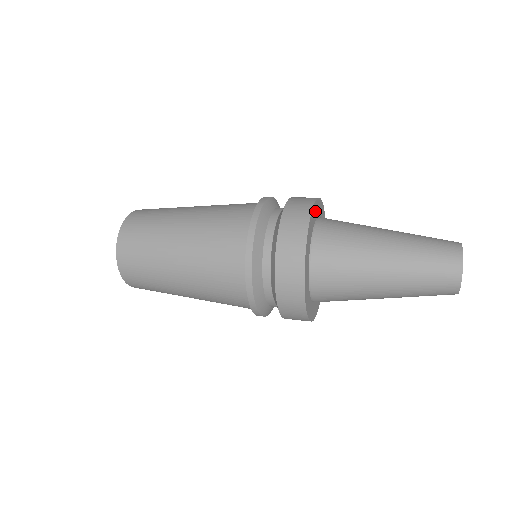
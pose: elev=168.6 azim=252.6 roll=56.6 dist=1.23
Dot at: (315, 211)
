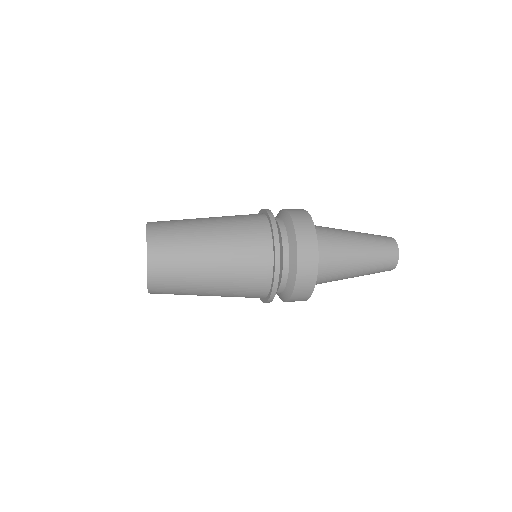
Dot at: occluded
